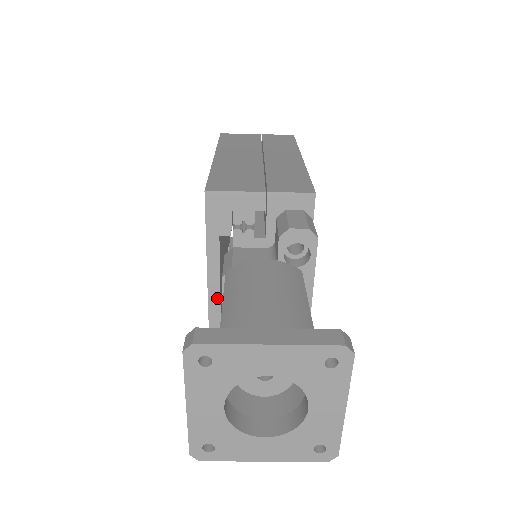
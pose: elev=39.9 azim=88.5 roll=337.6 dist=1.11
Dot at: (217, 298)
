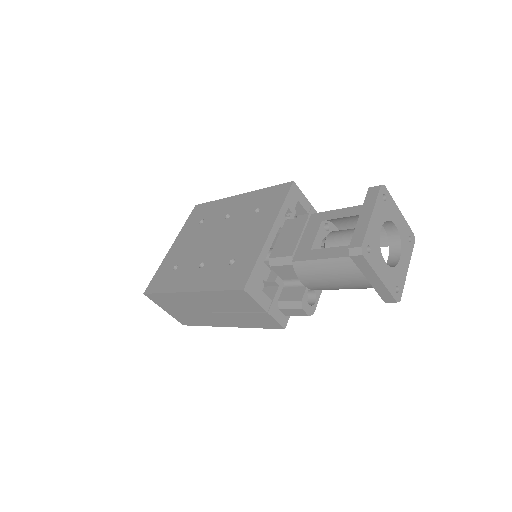
Dot at: (271, 243)
